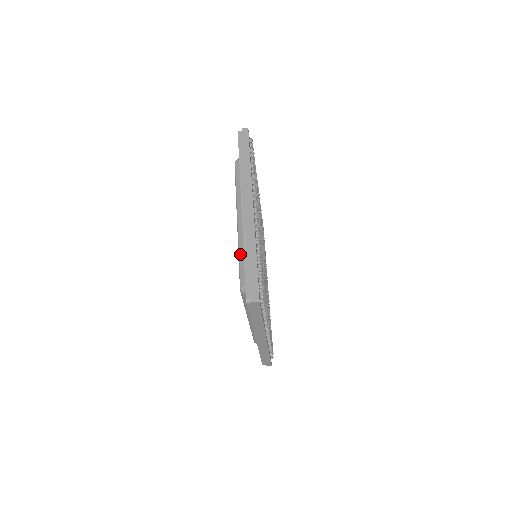
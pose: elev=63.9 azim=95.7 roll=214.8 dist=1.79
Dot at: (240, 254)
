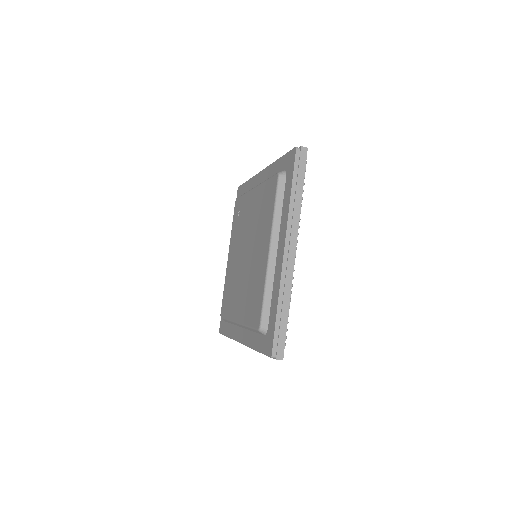
Dot at: (266, 292)
